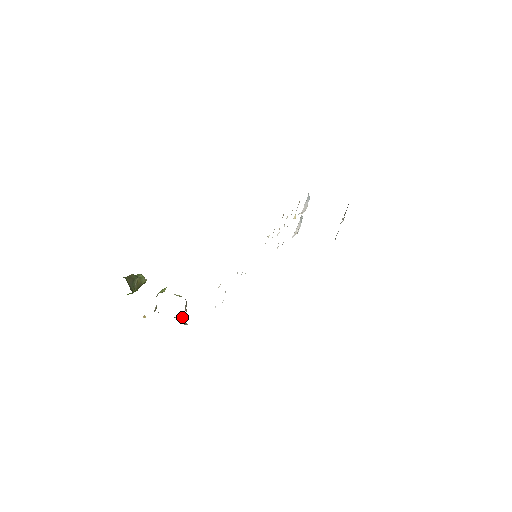
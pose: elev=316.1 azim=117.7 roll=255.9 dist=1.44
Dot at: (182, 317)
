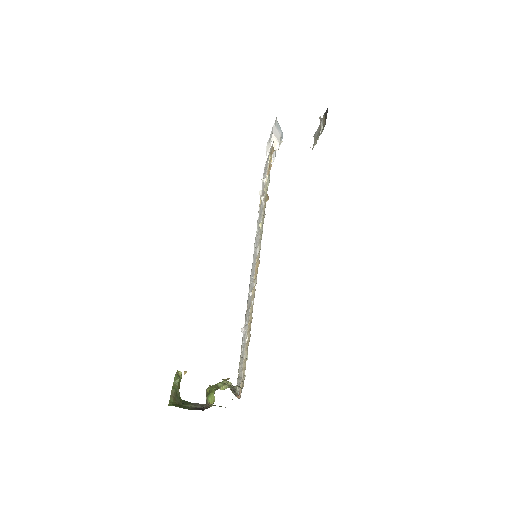
Dot at: (232, 390)
